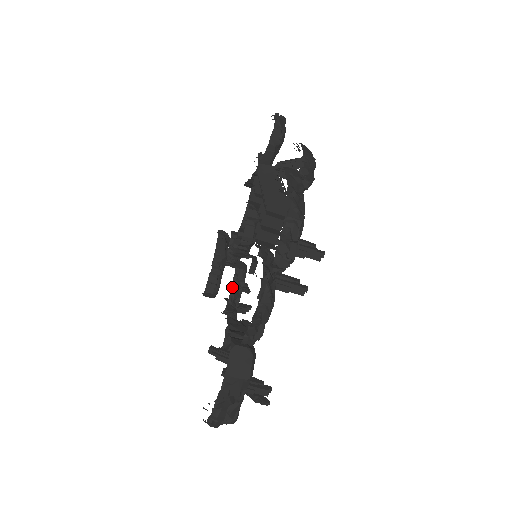
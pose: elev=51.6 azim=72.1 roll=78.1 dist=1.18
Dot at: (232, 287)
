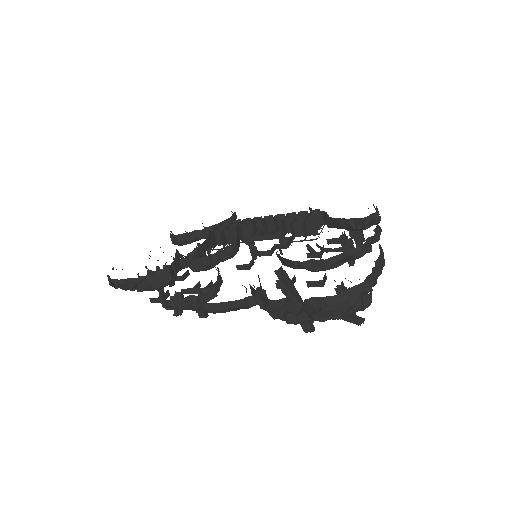
Dot at: occluded
